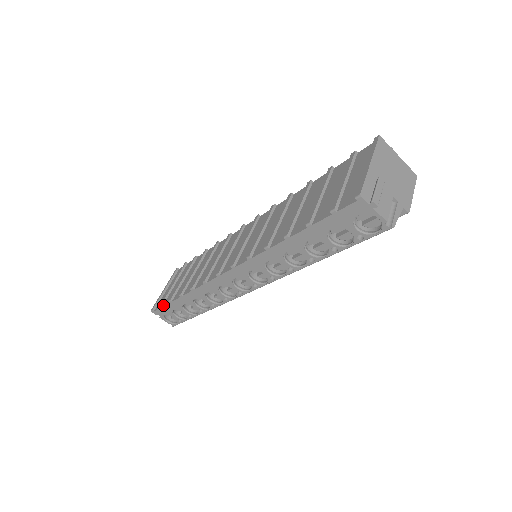
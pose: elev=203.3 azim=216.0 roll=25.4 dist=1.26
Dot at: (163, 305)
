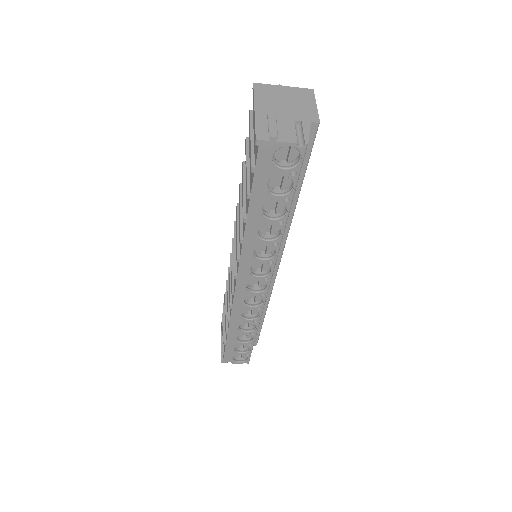
Dot at: (224, 351)
